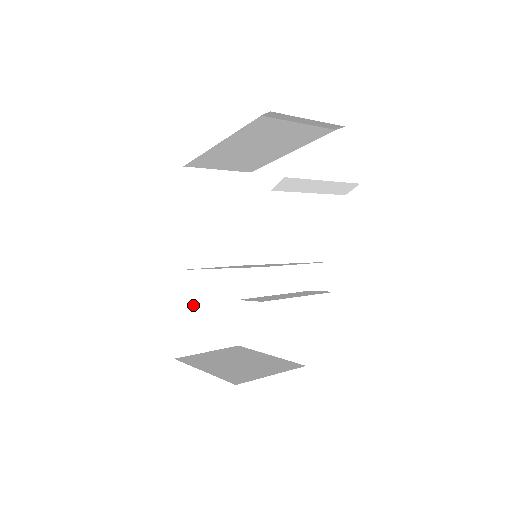
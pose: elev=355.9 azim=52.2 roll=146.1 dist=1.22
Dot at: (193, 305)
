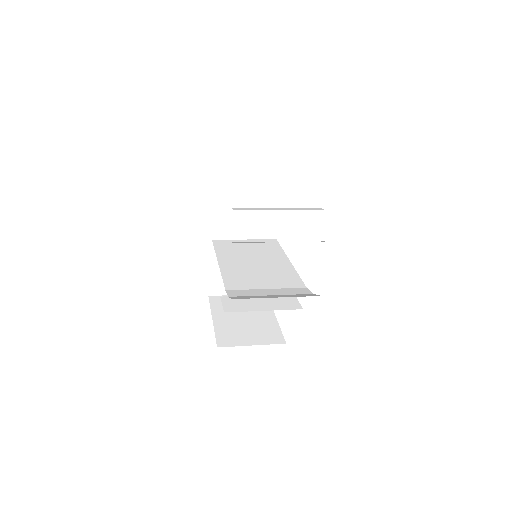
Dot at: occluded
